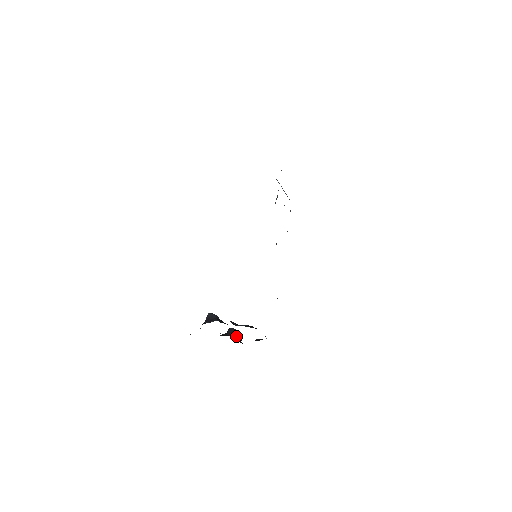
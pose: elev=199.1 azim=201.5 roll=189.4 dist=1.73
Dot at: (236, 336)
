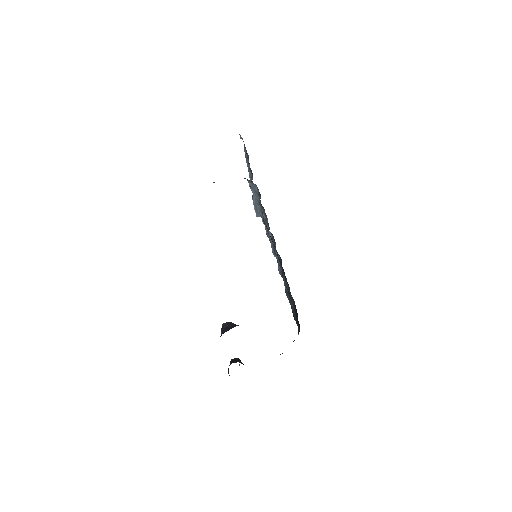
Dot at: occluded
